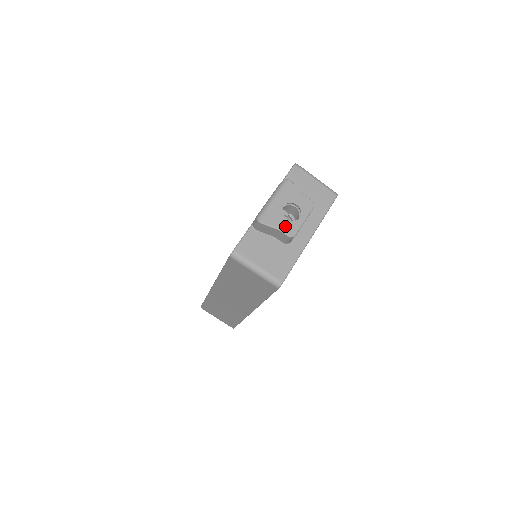
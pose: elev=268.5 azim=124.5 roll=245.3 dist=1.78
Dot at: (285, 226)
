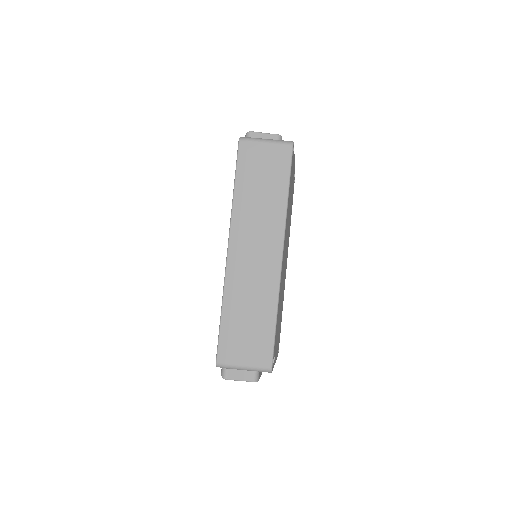
Dot at: occluded
